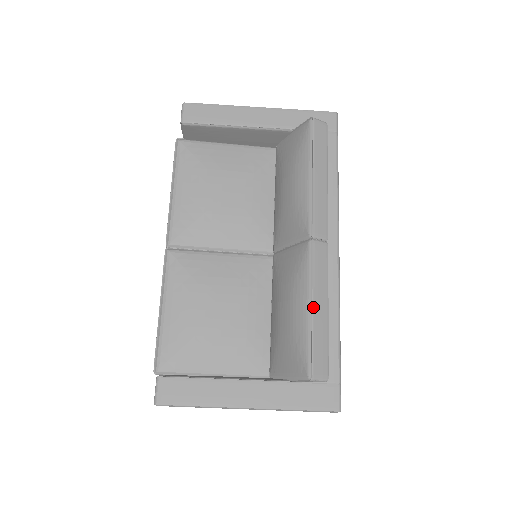
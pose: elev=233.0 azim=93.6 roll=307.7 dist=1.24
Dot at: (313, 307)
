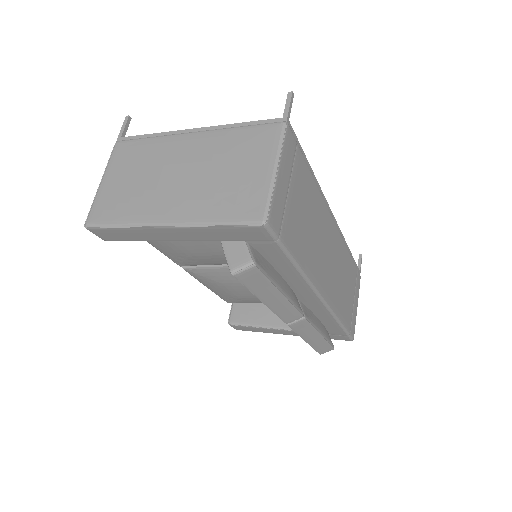
Dot at: (307, 342)
